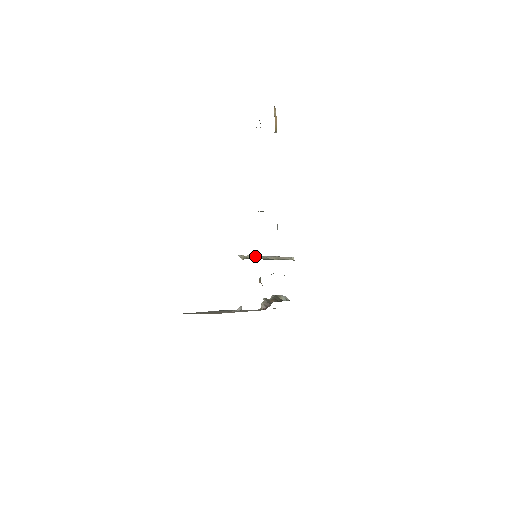
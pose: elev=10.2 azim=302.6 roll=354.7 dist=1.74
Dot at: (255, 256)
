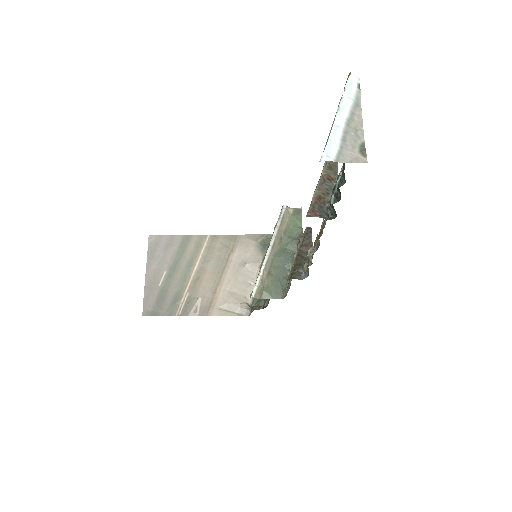
Dot at: (264, 271)
